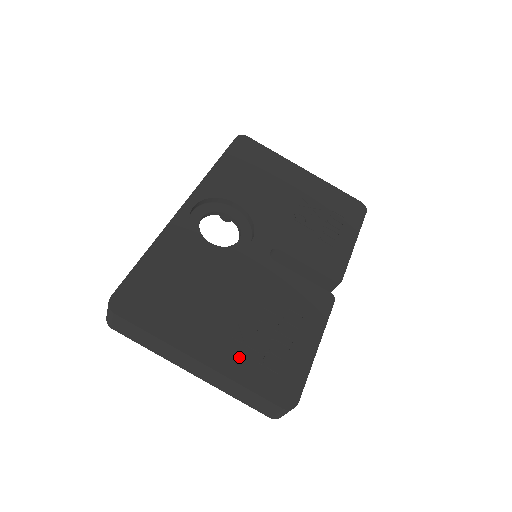
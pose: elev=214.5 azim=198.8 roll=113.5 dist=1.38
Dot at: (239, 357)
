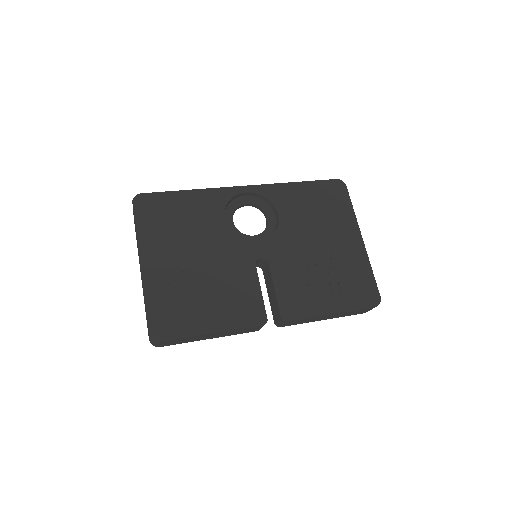
Dot at: (162, 286)
